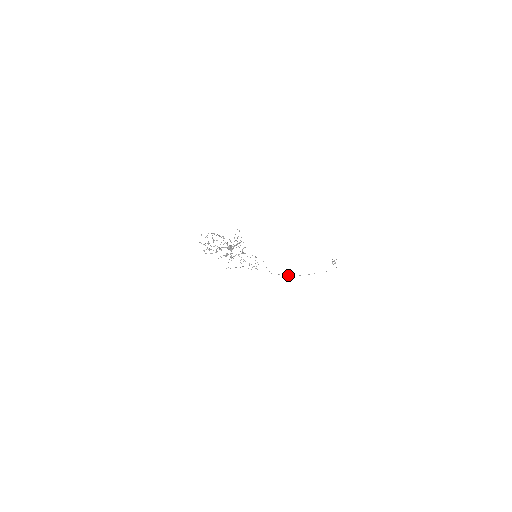
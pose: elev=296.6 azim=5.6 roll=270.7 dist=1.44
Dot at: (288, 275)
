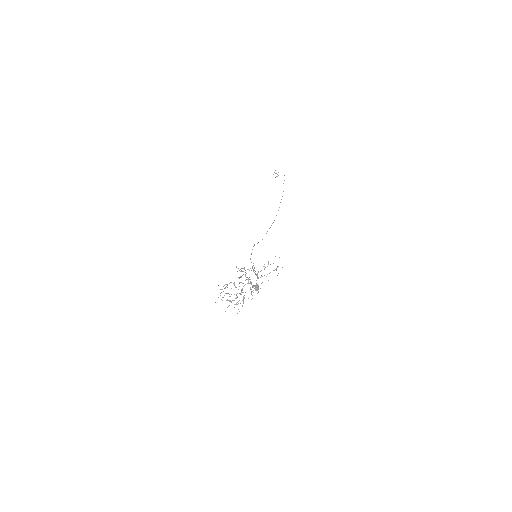
Dot at: (270, 227)
